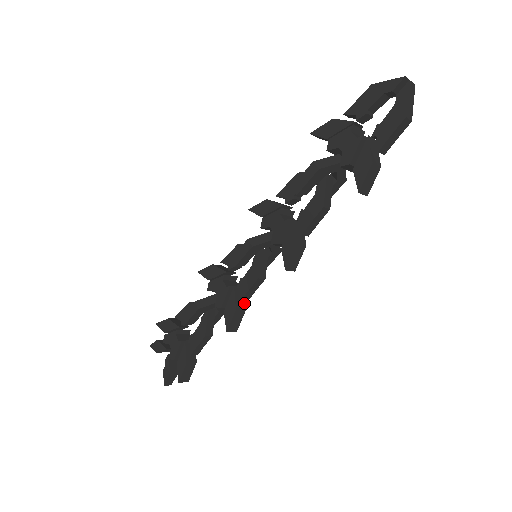
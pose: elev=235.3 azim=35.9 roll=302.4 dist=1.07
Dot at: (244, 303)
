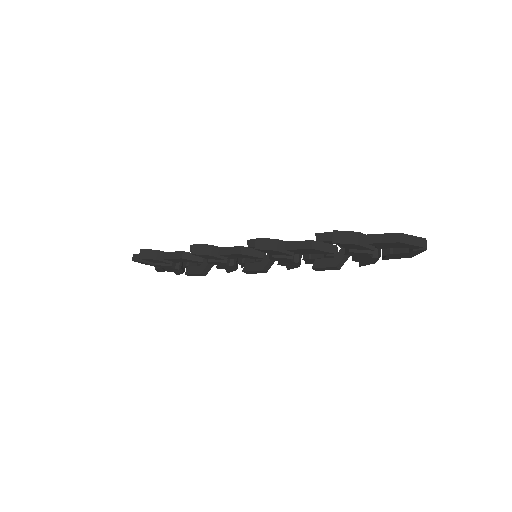
Dot at: occluded
